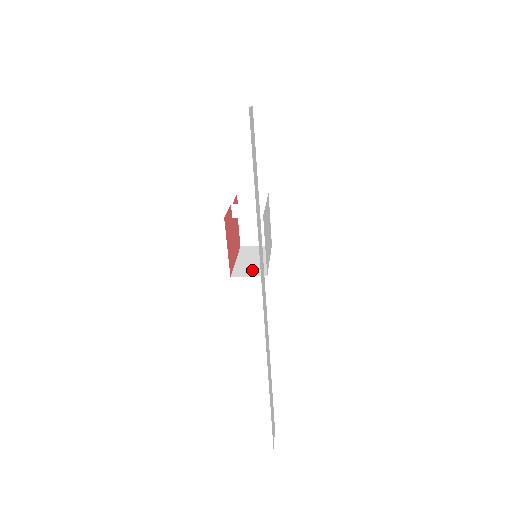
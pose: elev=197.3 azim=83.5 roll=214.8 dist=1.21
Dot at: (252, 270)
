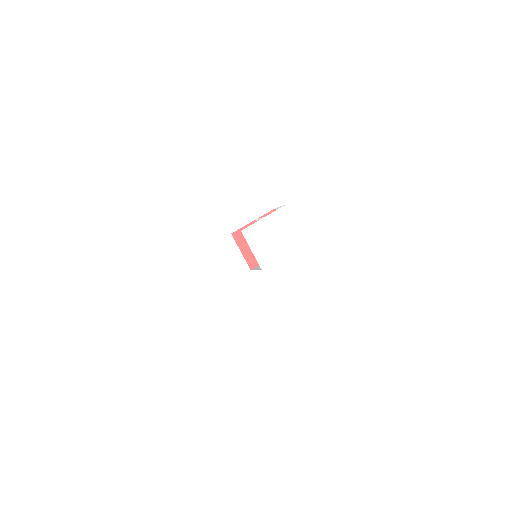
Dot at: occluded
